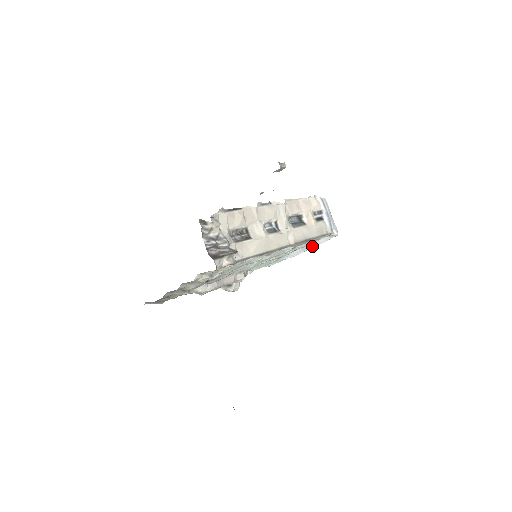
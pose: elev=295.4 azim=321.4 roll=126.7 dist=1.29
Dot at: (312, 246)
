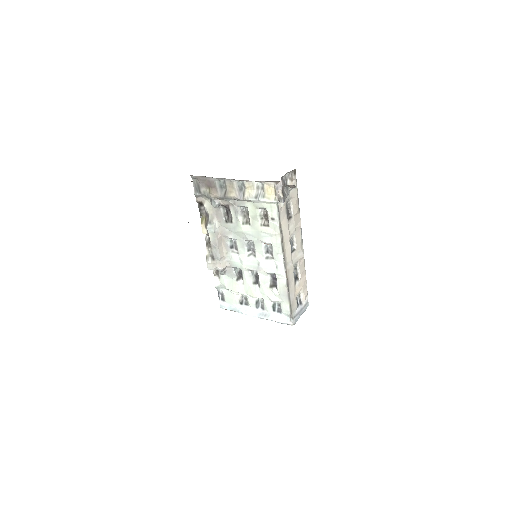
Dot at: (268, 317)
